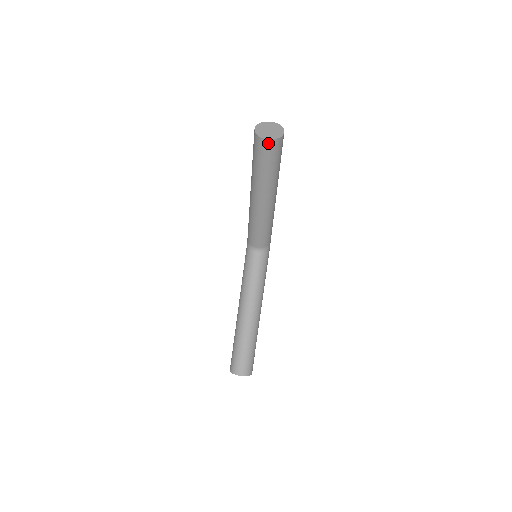
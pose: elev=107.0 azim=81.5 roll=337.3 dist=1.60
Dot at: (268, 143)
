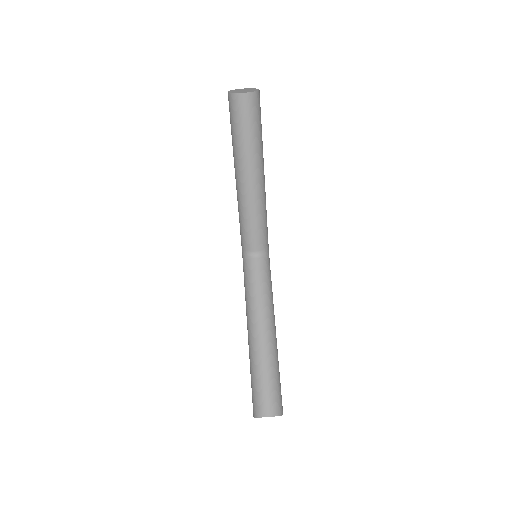
Dot at: (245, 98)
